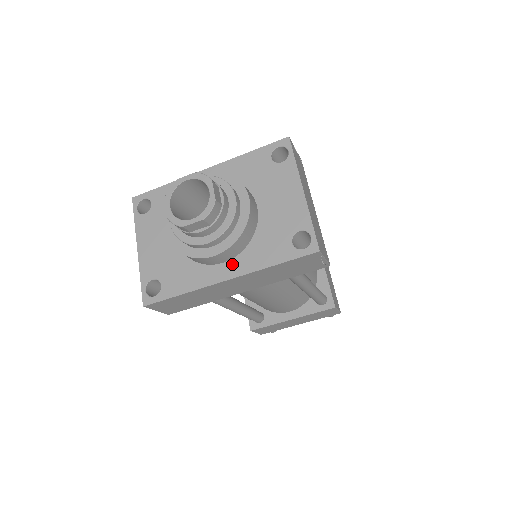
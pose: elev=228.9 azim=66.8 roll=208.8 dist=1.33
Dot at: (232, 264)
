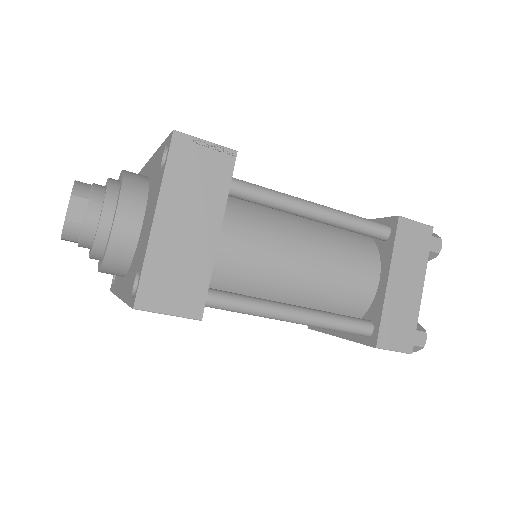
Dot at: (123, 282)
